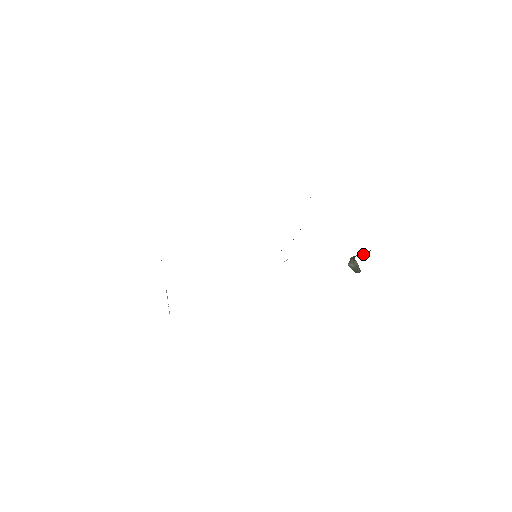
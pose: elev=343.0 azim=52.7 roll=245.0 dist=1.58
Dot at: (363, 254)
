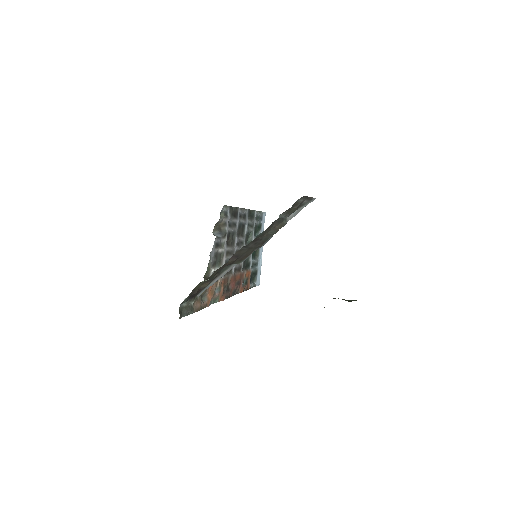
Dot at: occluded
